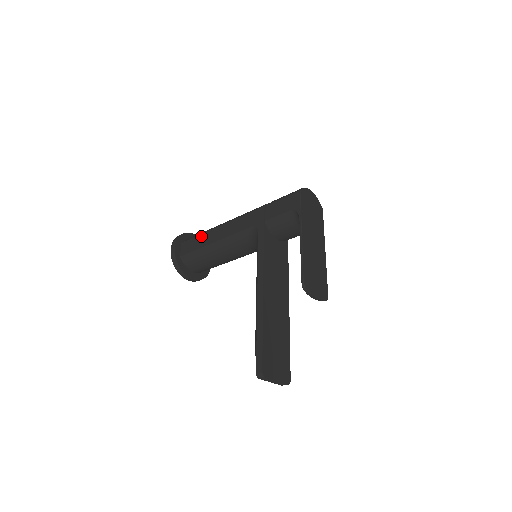
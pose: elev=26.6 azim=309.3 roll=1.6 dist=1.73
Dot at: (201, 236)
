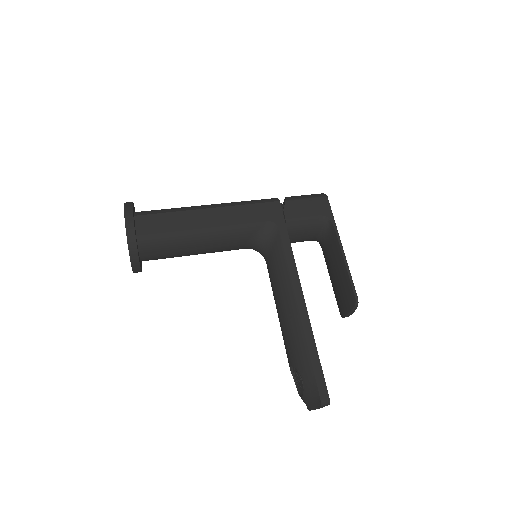
Dot at: (176, 214)
